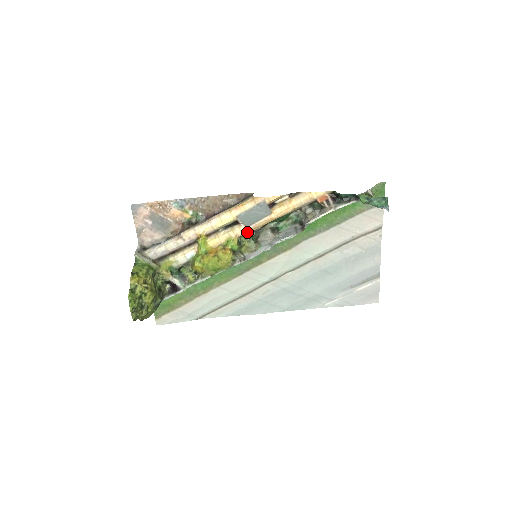
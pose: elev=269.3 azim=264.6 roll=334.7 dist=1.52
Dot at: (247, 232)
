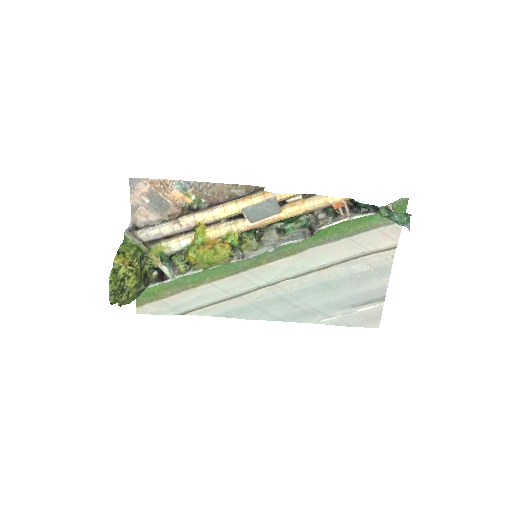
Dot at: (251, 228)
